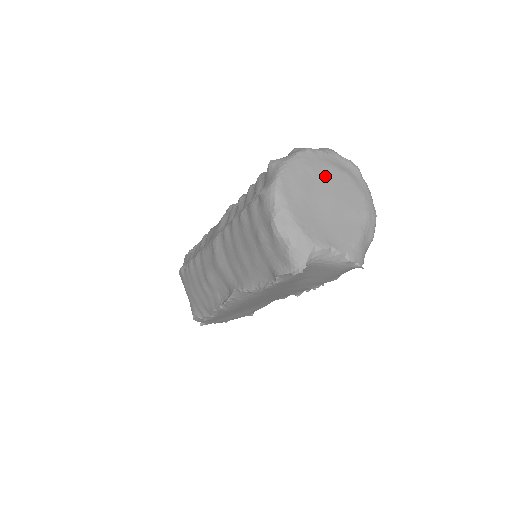
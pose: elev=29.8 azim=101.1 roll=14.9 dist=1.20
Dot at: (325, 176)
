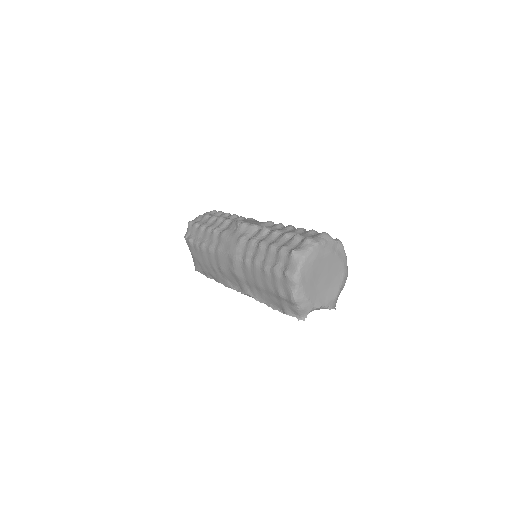
Dot at: (324, 260)
